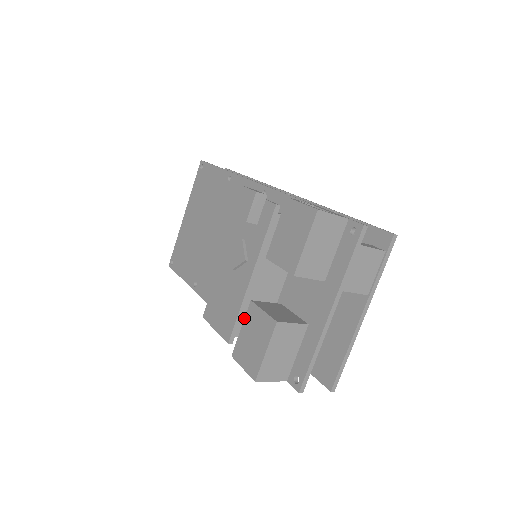
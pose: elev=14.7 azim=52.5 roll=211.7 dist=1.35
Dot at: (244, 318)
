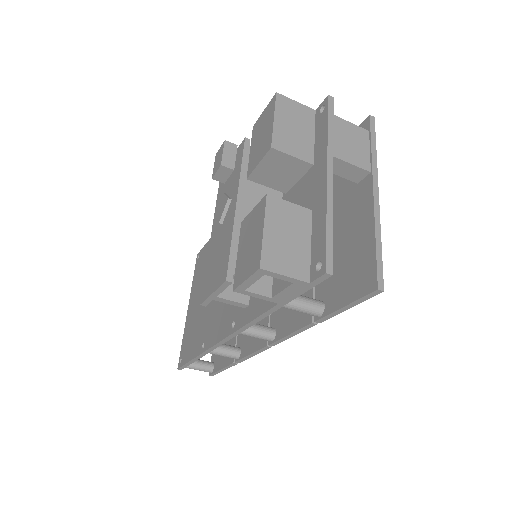
Dot at: (238, 243)
